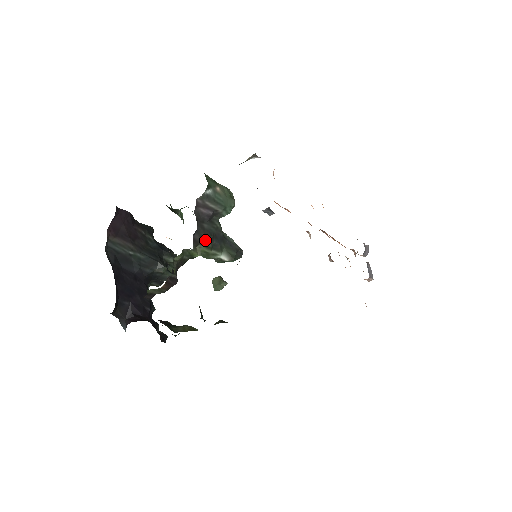
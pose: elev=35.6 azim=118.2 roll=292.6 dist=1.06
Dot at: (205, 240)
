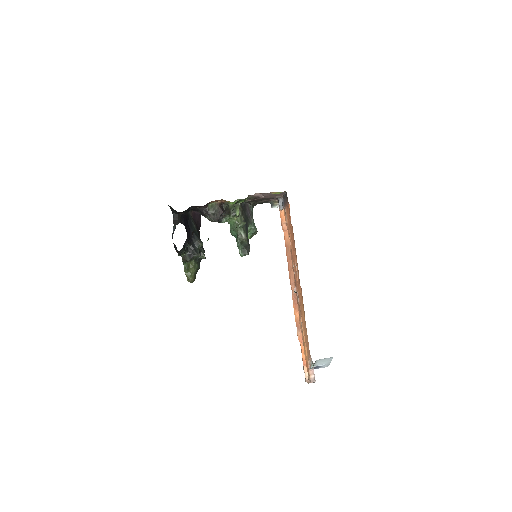
Dot at: (243, 215)
